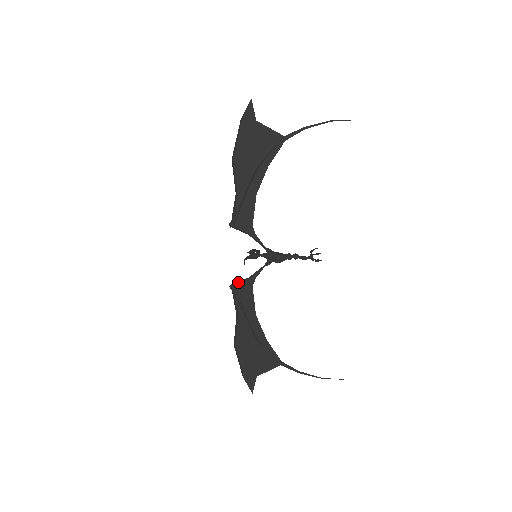
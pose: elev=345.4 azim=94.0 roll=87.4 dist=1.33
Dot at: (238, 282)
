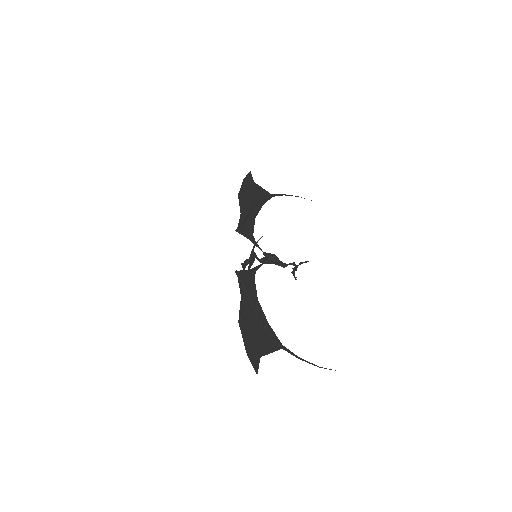
Dot at: (243, 270)
